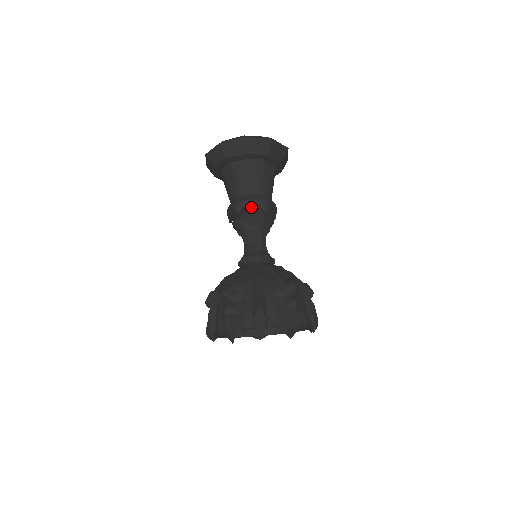
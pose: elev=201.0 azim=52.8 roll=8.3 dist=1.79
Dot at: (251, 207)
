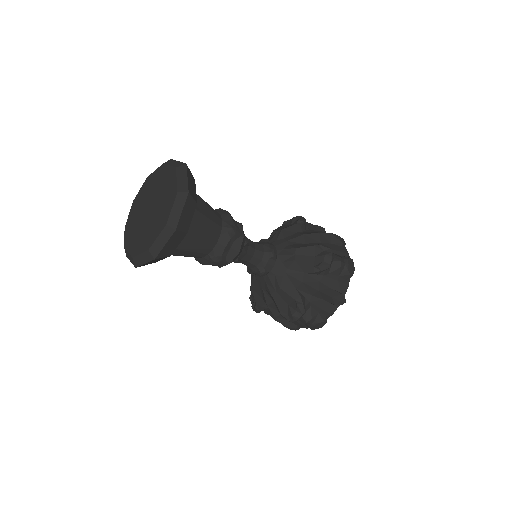
Dot at: occluded
